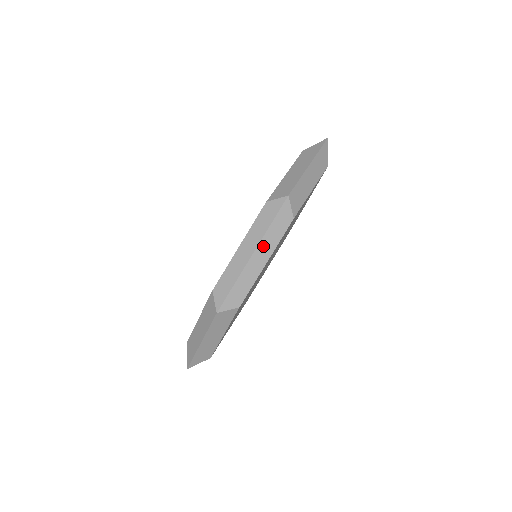
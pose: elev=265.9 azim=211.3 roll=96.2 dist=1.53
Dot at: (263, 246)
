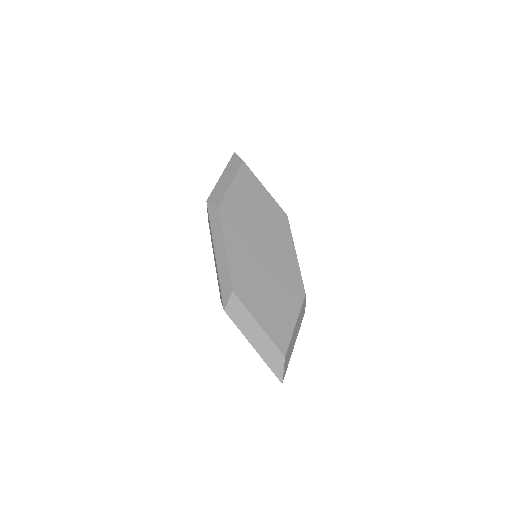
Dot at: (216, 241)
